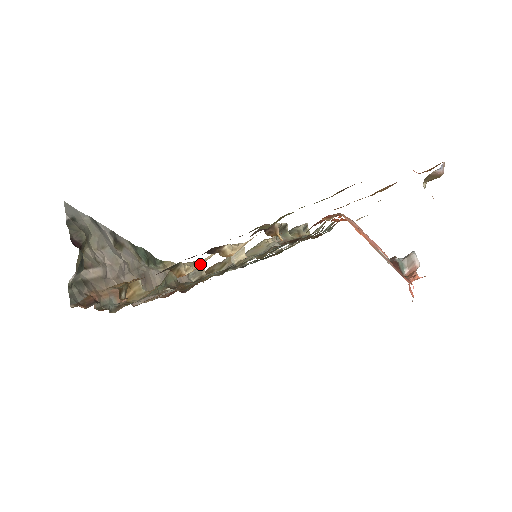
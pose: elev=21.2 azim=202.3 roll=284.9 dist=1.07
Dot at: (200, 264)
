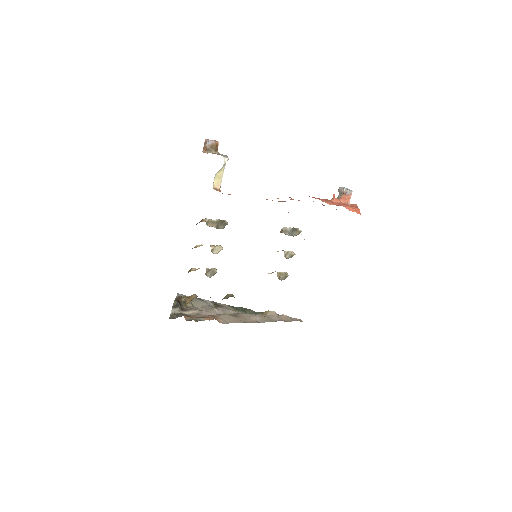
Dot at: occluded
